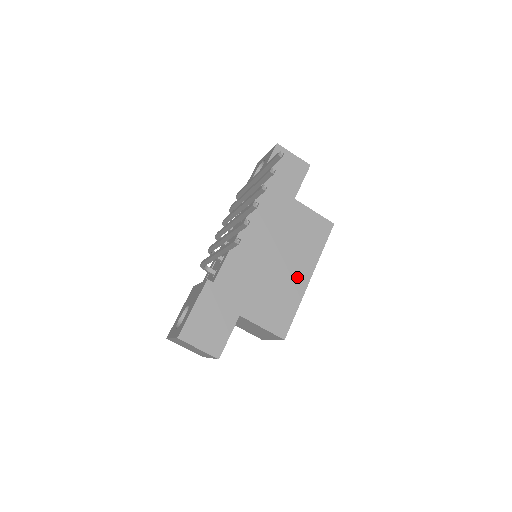
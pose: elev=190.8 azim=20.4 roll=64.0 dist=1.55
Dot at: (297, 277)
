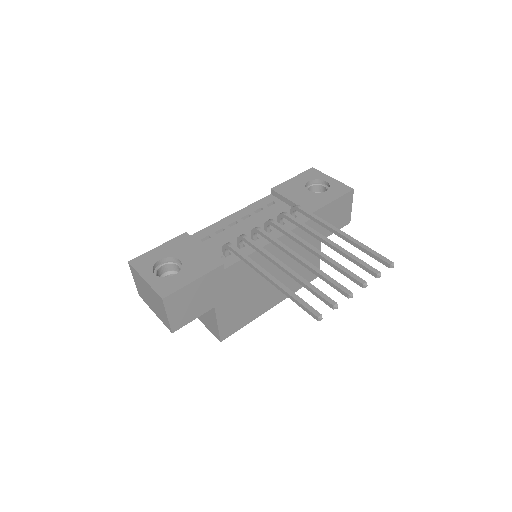
Dot at: (269, 300)
